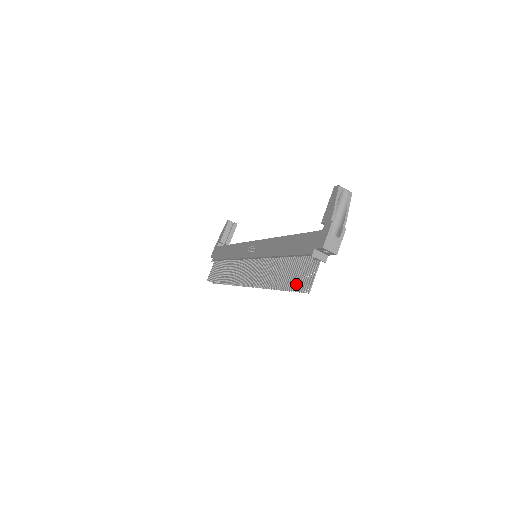
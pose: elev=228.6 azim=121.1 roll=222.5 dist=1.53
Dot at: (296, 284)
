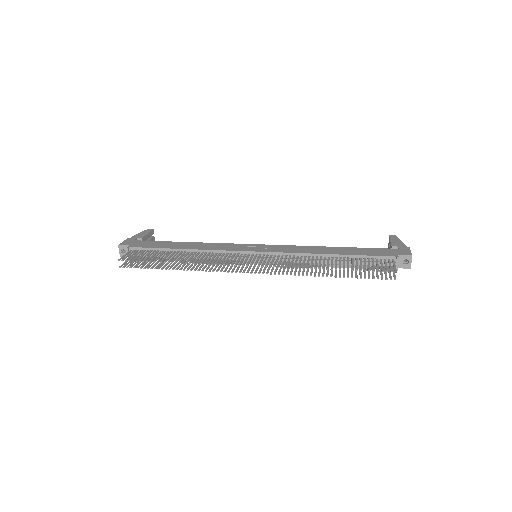
Dot at: (383, 269)
